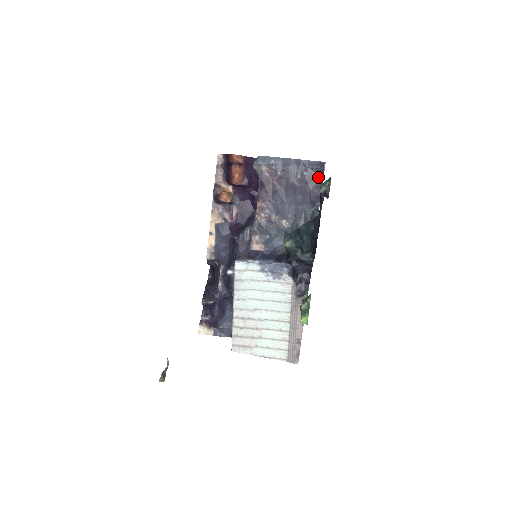
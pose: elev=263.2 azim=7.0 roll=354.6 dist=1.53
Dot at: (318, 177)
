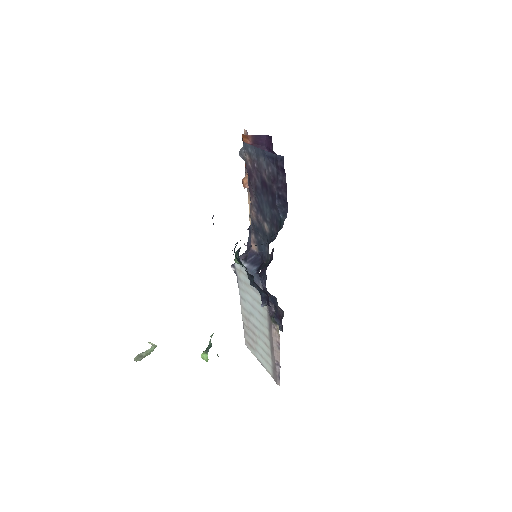
Dot at: (280, 175)
